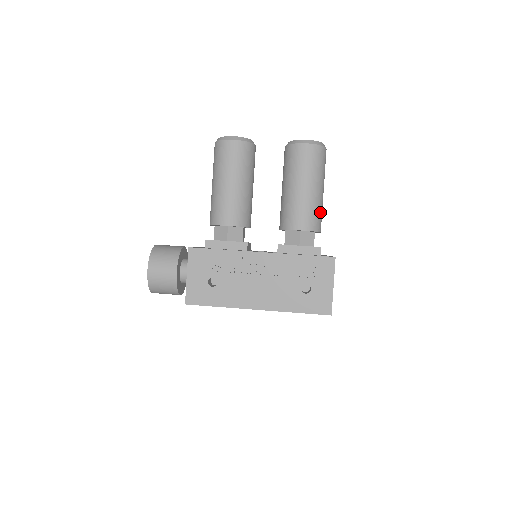
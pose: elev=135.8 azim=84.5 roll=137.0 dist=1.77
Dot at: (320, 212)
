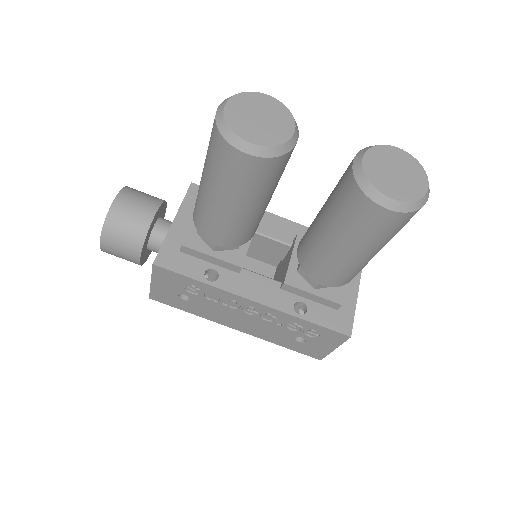
Dot at: (364, 266)
